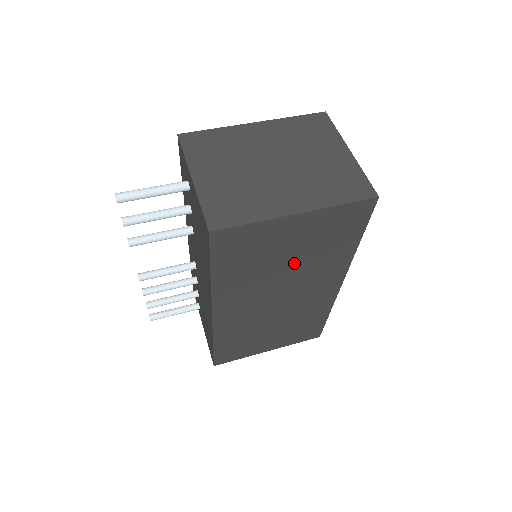
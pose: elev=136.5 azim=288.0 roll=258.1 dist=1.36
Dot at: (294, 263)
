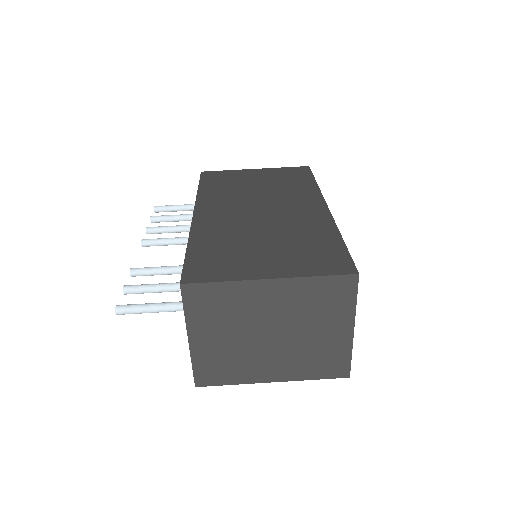
Dot at: occluded
